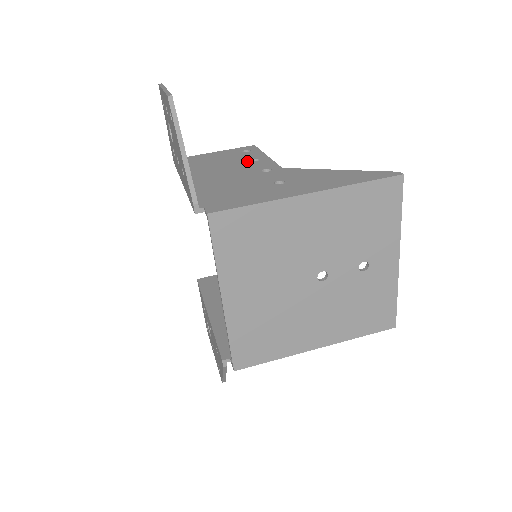
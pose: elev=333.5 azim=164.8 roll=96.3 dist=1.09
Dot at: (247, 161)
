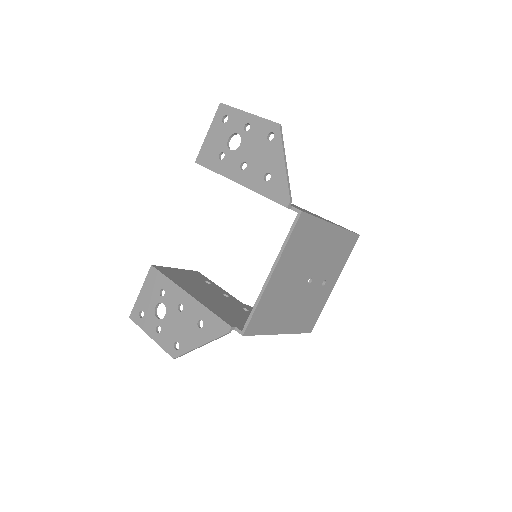
Dot at: occluded
